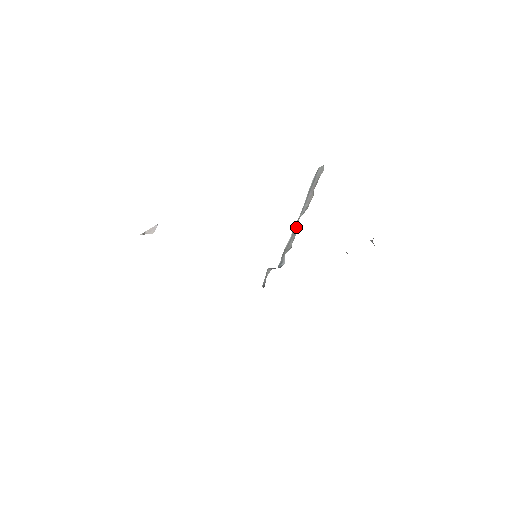
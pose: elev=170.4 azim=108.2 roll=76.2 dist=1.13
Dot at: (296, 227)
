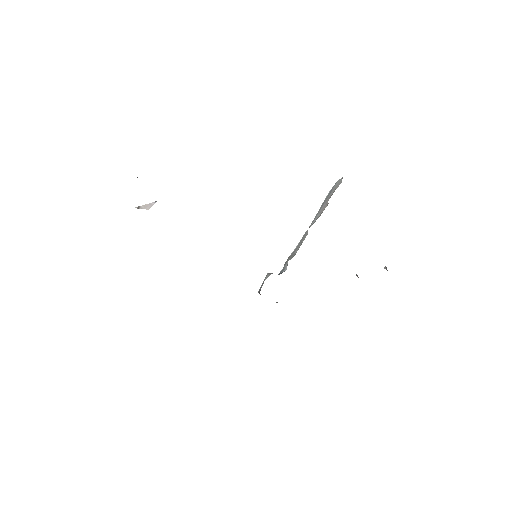
Dot at: (304, 236)
